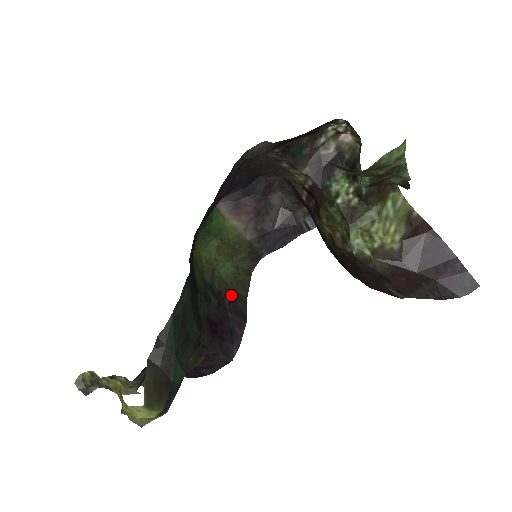
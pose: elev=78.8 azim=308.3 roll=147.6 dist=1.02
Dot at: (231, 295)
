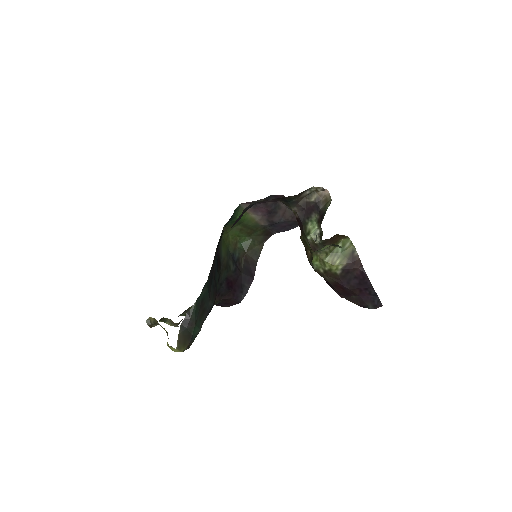
Dot at: (246, 260)
